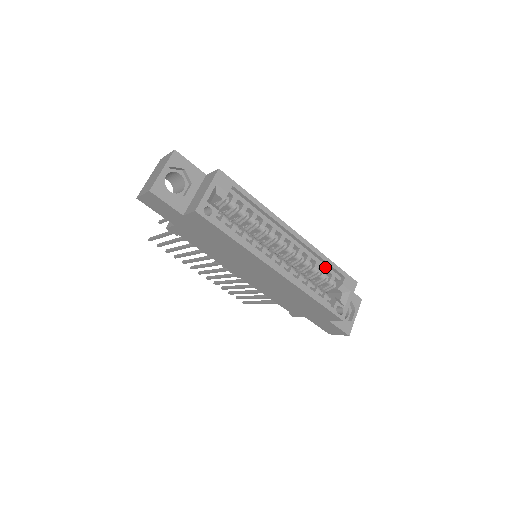
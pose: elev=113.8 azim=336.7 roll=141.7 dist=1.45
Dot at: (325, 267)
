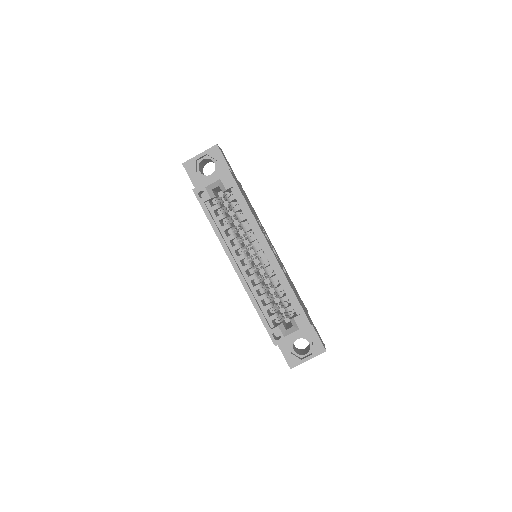
Dot at: (288, 294)
